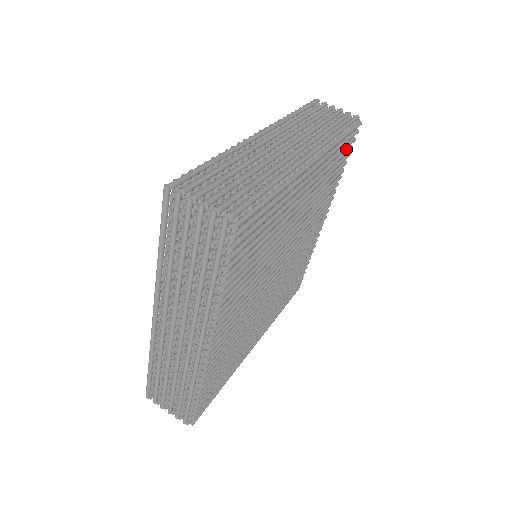
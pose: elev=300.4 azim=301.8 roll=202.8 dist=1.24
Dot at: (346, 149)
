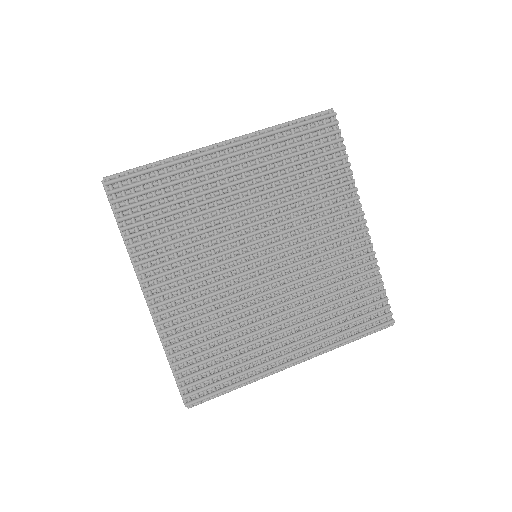
Dot at: (329, 141)
